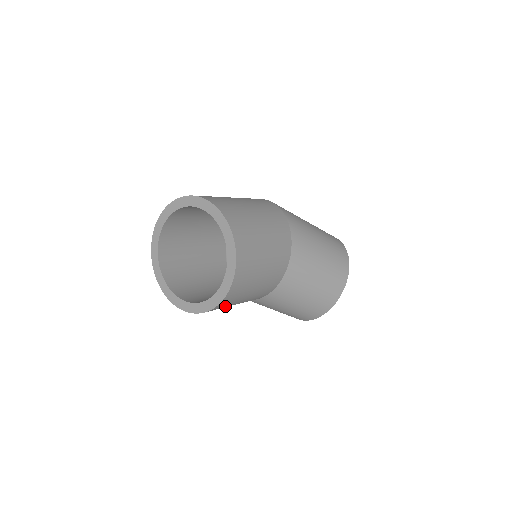
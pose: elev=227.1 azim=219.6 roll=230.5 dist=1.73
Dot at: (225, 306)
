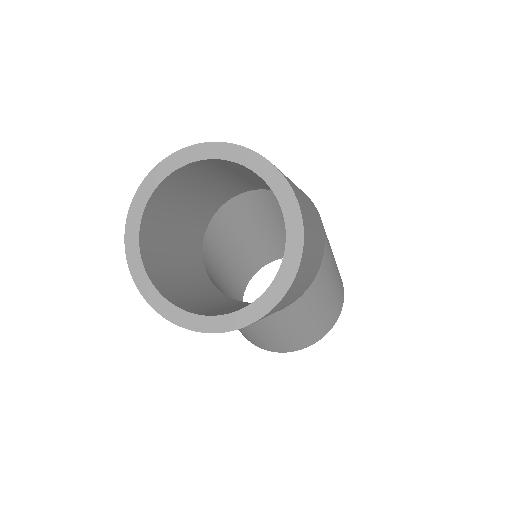
Dot at: occluded
